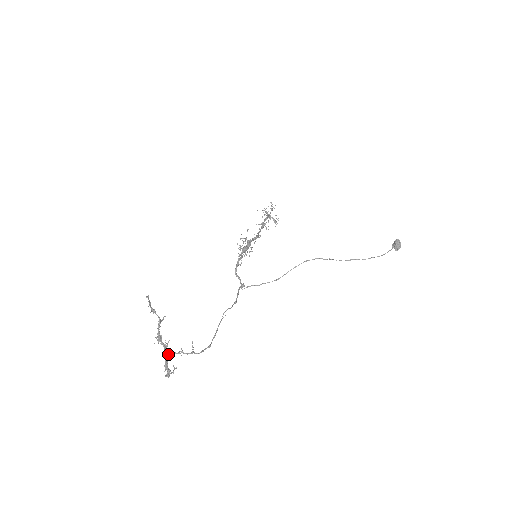
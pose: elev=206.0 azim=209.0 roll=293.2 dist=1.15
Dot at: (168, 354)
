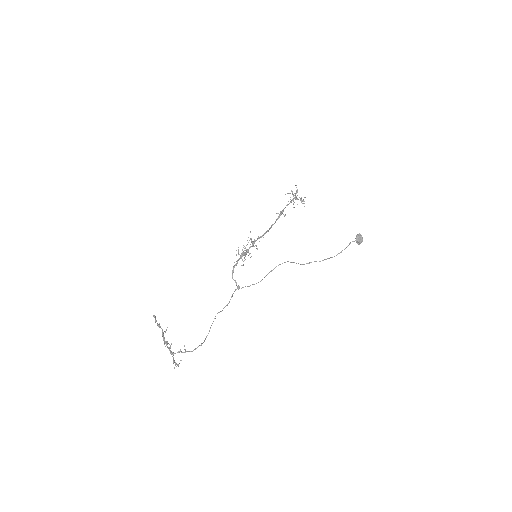
Dot at: (172, 353)
